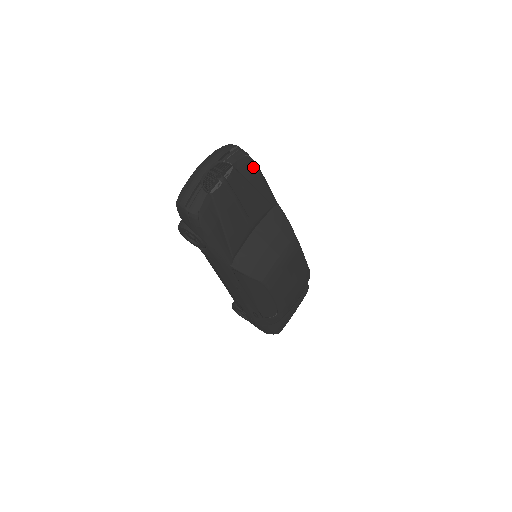
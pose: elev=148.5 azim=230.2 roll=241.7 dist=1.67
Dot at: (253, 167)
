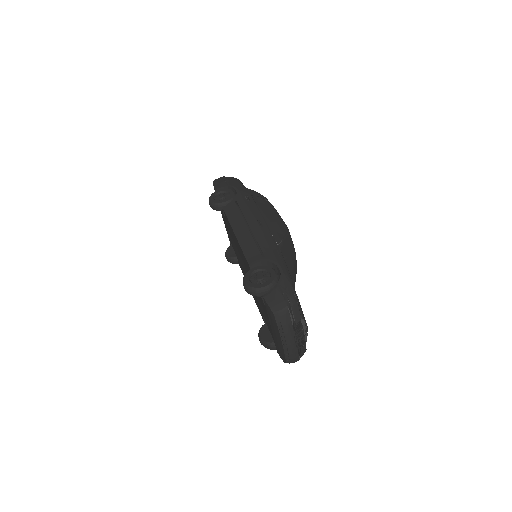
Dot at: occluded
